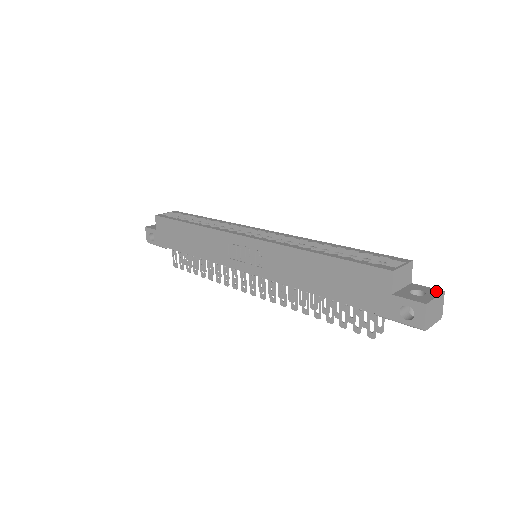
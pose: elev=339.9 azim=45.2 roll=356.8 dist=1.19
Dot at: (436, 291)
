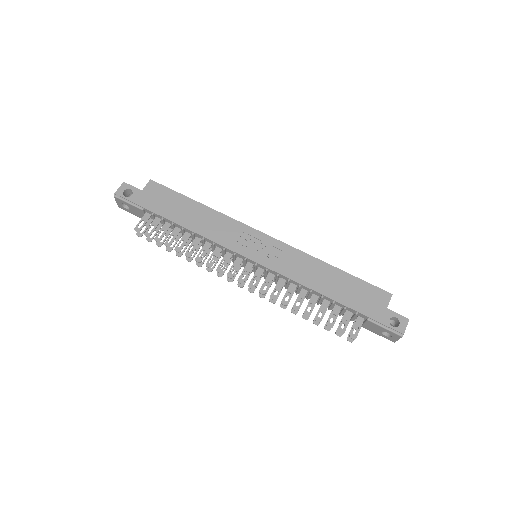
Dot at: occluded
